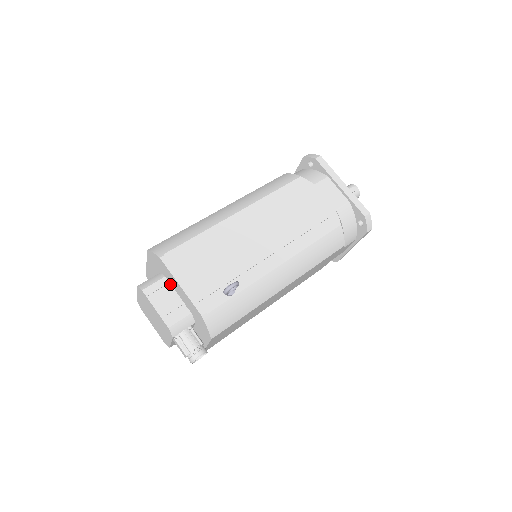
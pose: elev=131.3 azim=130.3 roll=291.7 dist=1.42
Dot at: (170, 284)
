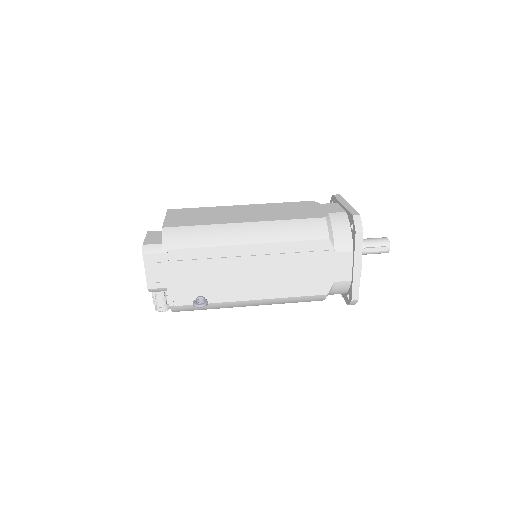
Dot at: occluded
